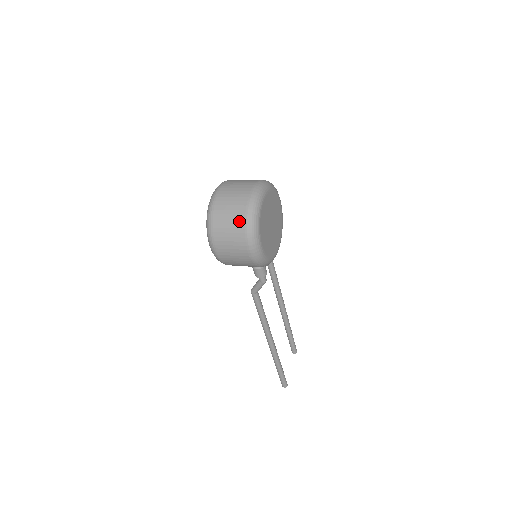
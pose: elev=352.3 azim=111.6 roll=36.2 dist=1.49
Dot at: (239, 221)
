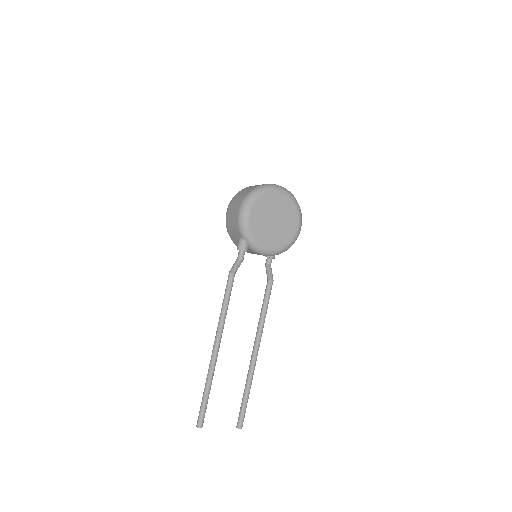
Dot at: (250, 190)
